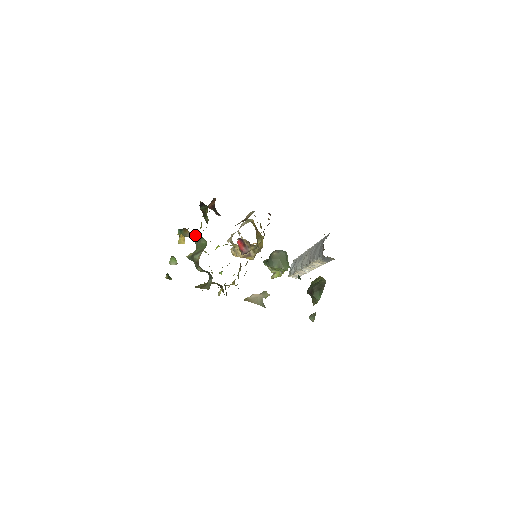
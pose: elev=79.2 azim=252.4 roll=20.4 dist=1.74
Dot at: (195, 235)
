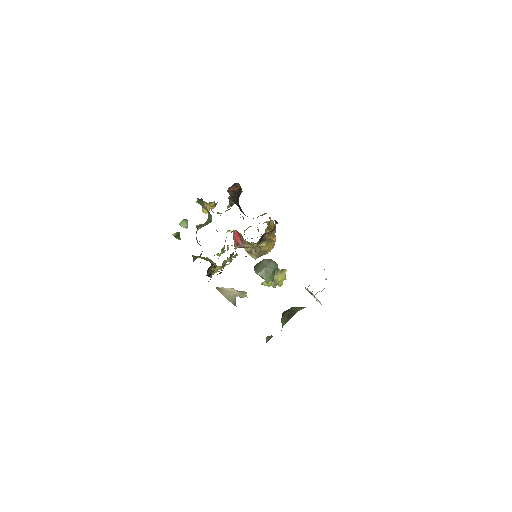
Dot at: occluded
